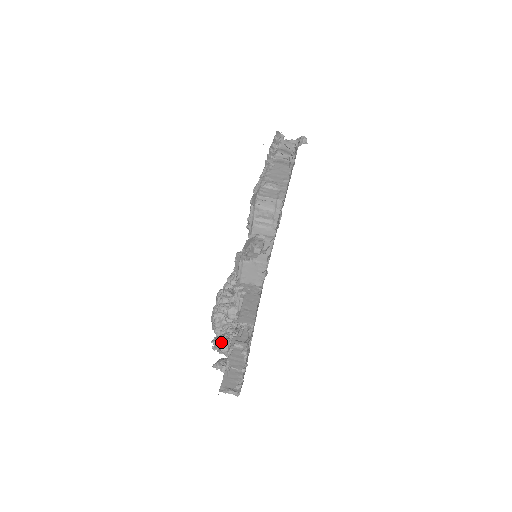
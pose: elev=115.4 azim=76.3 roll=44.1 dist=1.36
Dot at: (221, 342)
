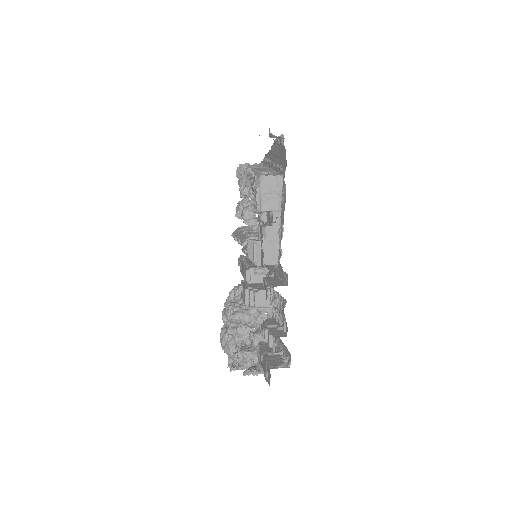
Dot at: (243, 351)
